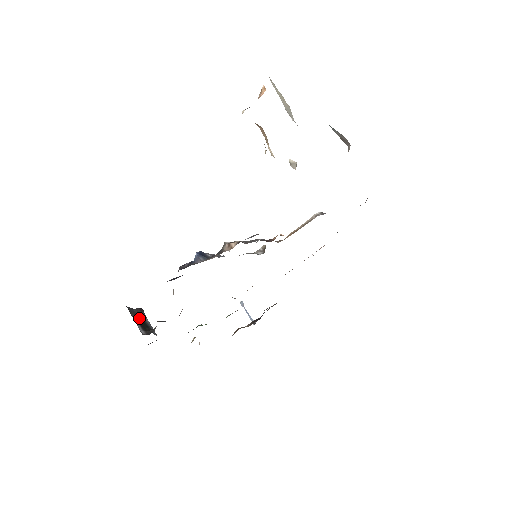
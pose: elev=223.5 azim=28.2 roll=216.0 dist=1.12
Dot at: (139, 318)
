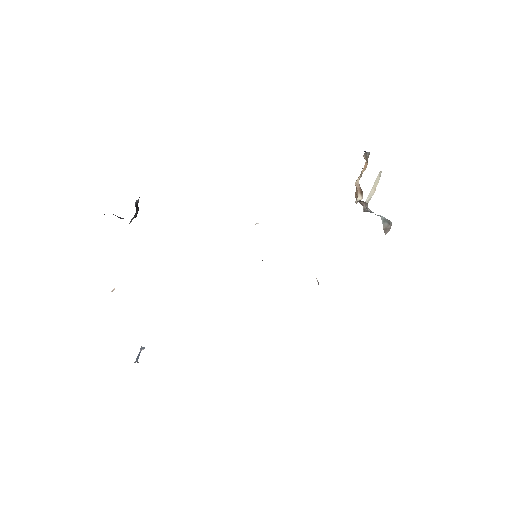
Dot at: (137, 206)
